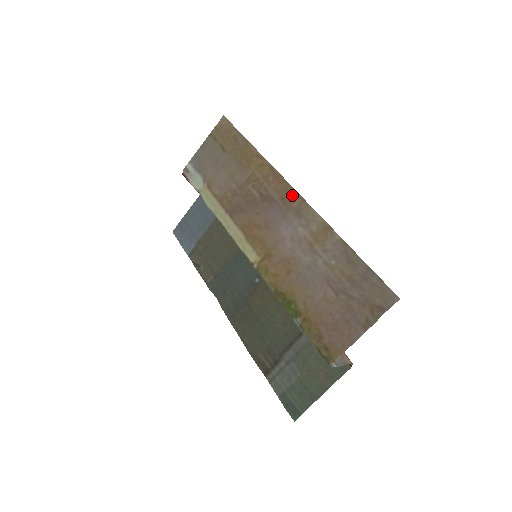
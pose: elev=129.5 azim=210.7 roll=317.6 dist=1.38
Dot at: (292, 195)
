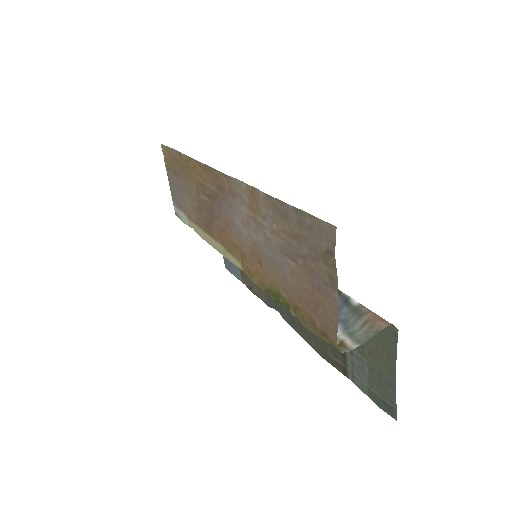
Dot at: (220, 178)
